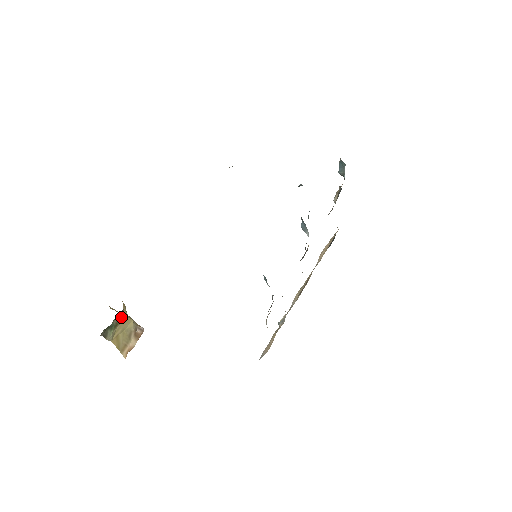
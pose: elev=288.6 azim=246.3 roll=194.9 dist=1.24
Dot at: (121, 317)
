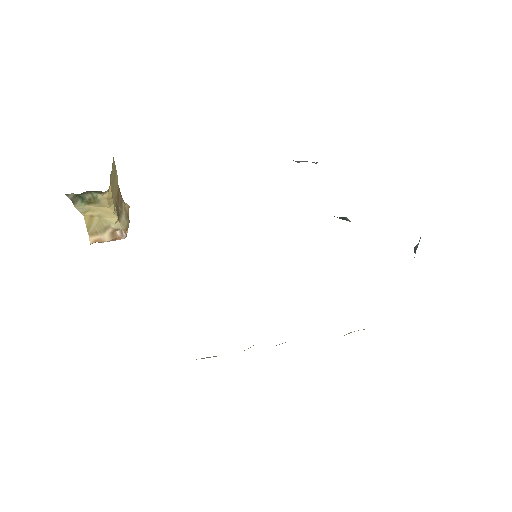
Dot at: (98, 199)
